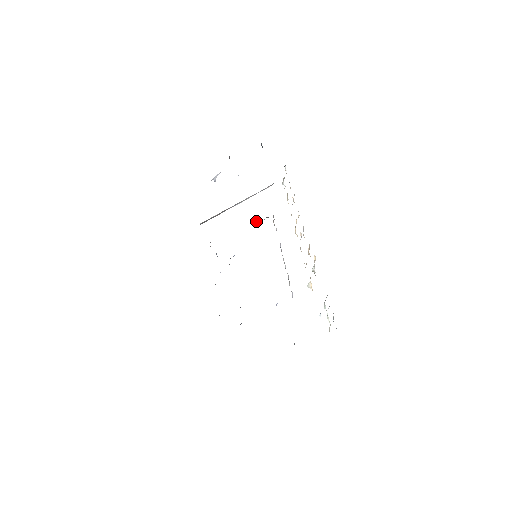
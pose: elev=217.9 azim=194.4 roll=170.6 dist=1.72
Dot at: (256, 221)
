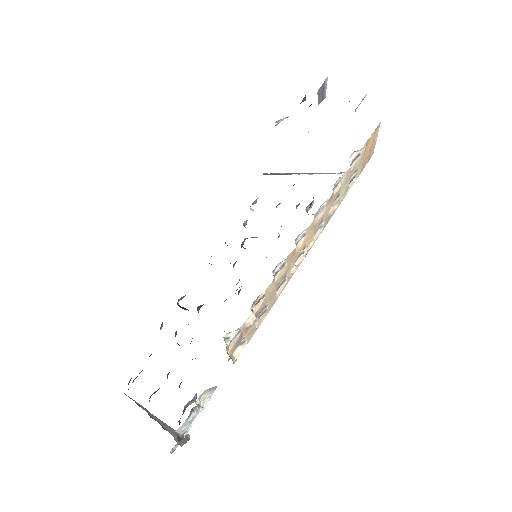
Dot at: (308, 210)
